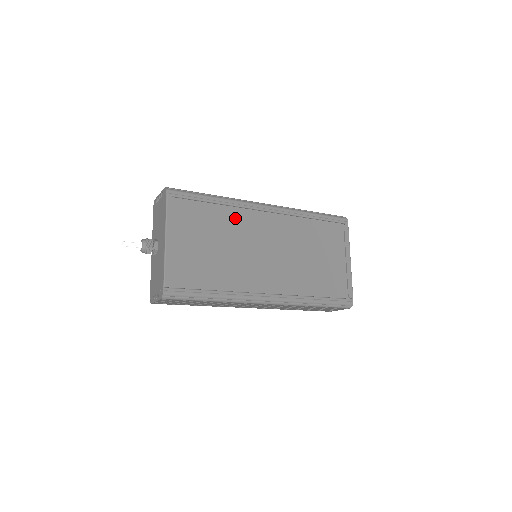
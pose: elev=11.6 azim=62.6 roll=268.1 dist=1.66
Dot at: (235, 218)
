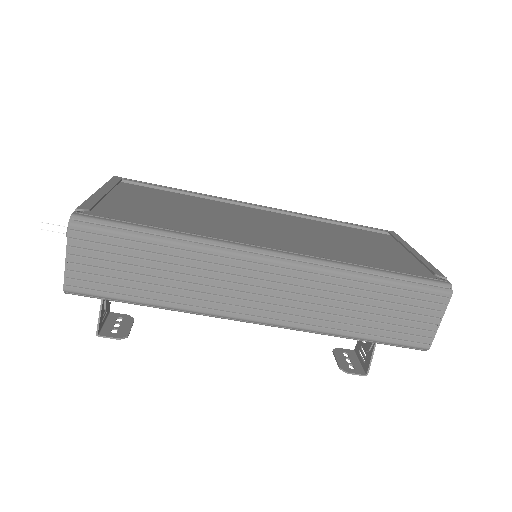
Dot at: (212, 204)
